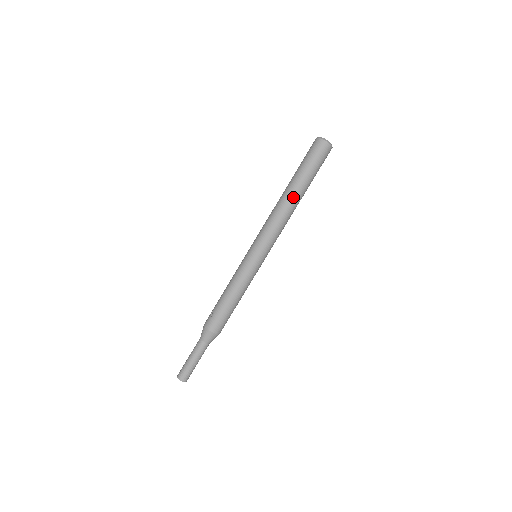
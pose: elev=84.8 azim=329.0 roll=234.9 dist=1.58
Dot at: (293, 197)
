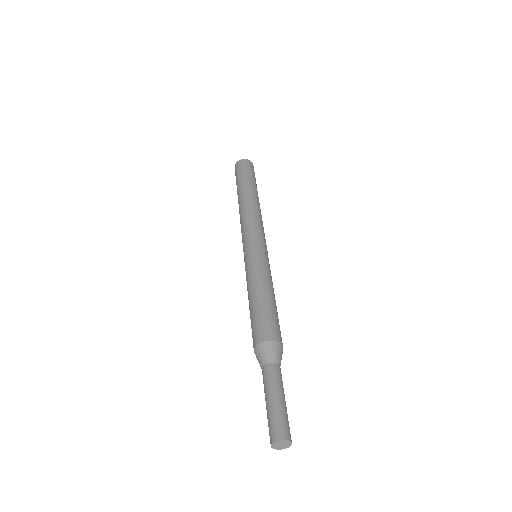
Dot at: (242, 198)
